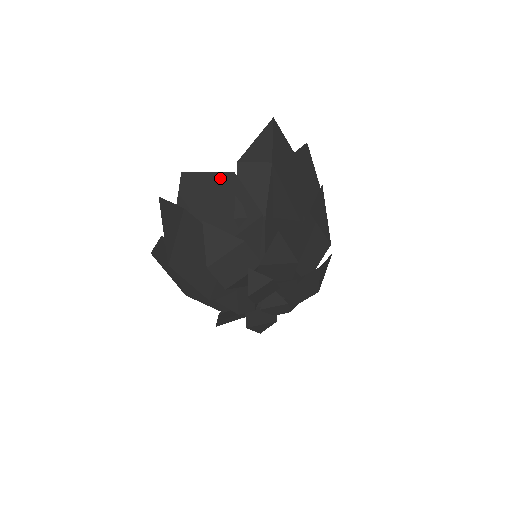
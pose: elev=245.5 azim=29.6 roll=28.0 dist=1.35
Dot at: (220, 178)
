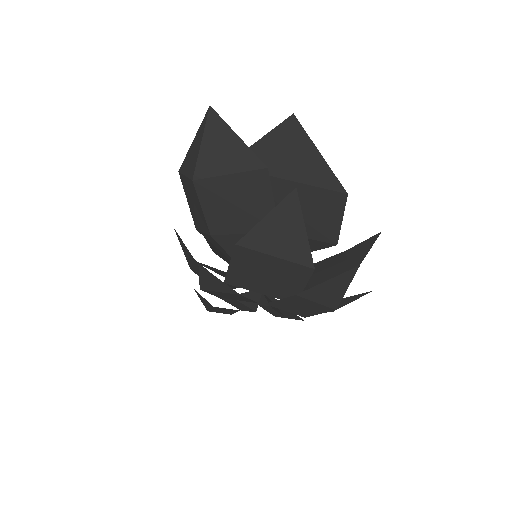
Dot at: occluded
